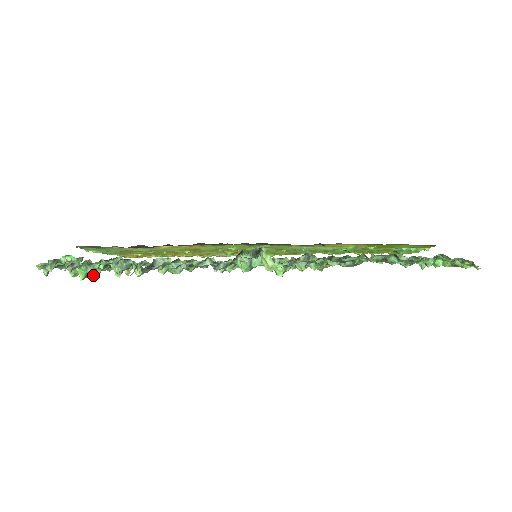
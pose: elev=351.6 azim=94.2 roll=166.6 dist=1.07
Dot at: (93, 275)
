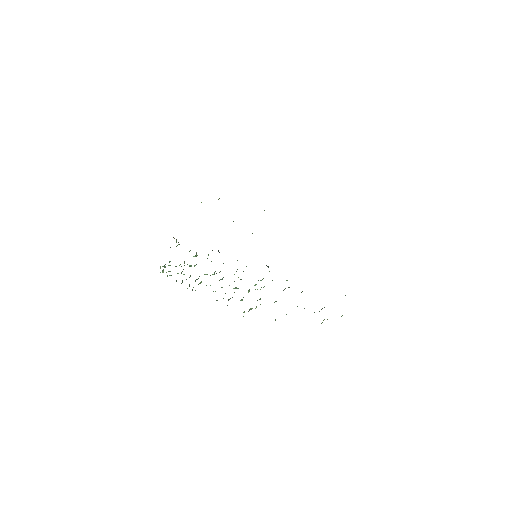
Dot at: occluded
